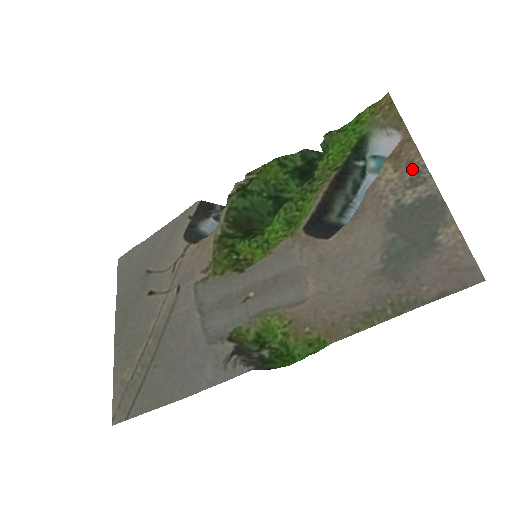
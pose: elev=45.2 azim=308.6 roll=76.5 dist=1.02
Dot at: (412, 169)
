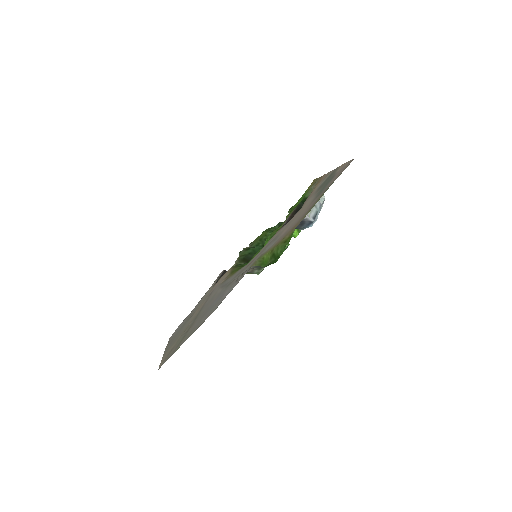
Dot at: (324, 177)
